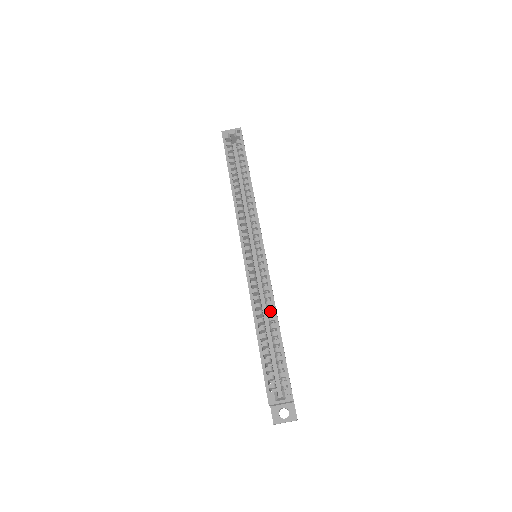
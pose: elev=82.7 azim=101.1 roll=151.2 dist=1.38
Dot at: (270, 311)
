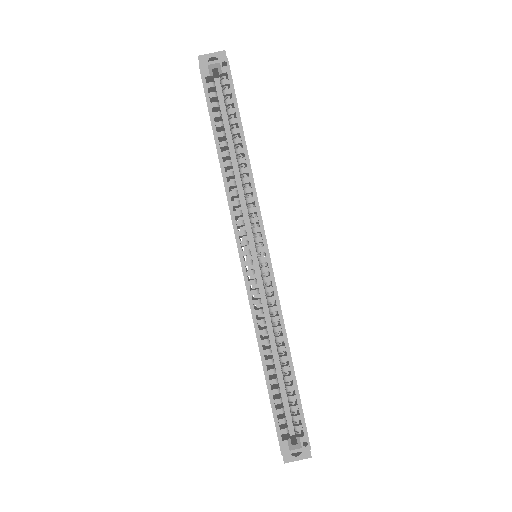
Dot at: (279, 340)
